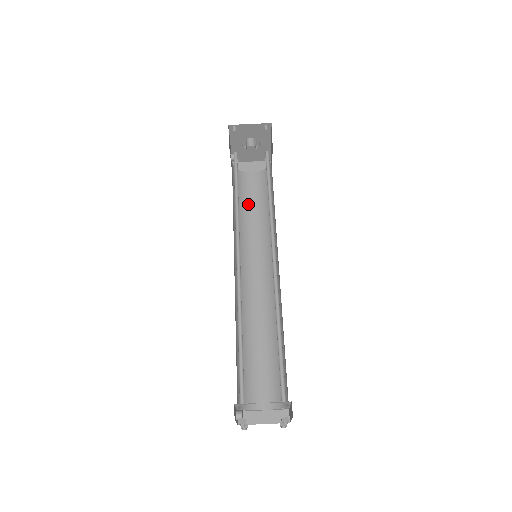
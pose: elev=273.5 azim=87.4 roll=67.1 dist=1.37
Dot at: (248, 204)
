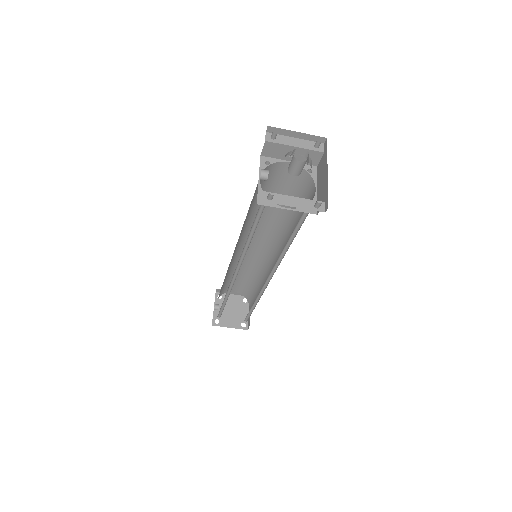
Dot at: occluded
